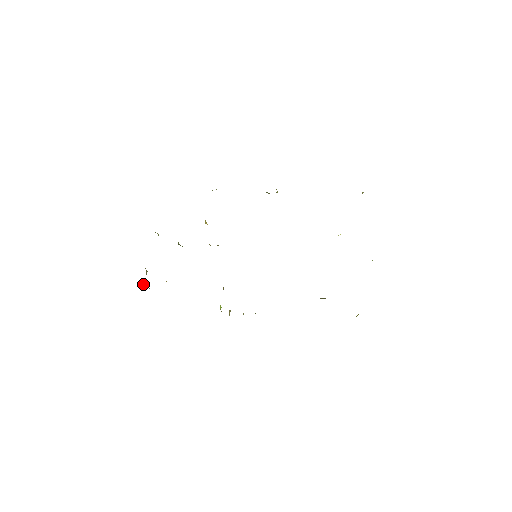
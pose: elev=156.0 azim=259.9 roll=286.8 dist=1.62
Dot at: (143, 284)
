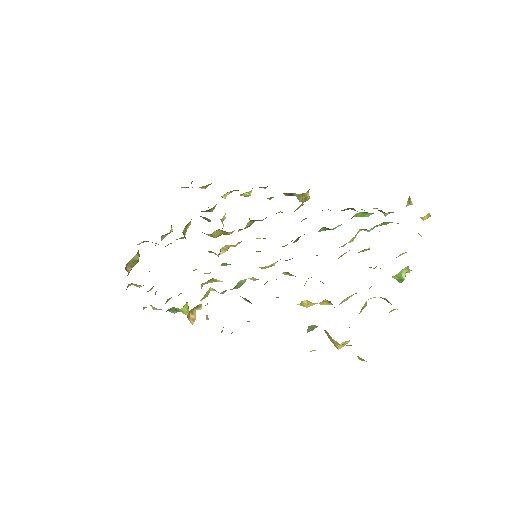
Dot at: (126, 268)
